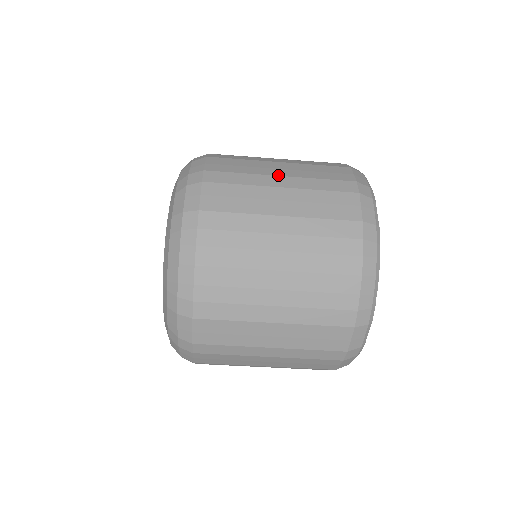
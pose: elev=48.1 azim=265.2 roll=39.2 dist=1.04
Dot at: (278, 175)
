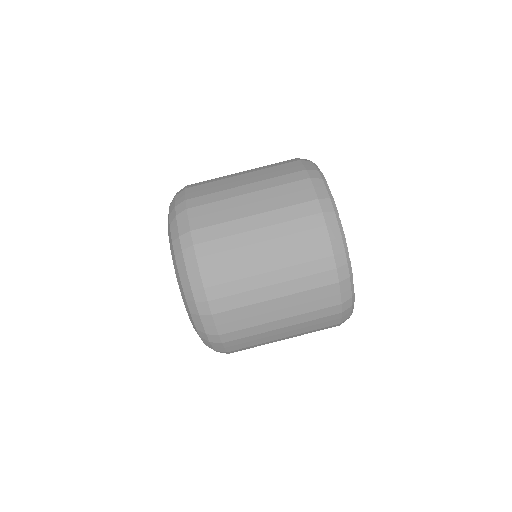
Dot at: (243, 185)
